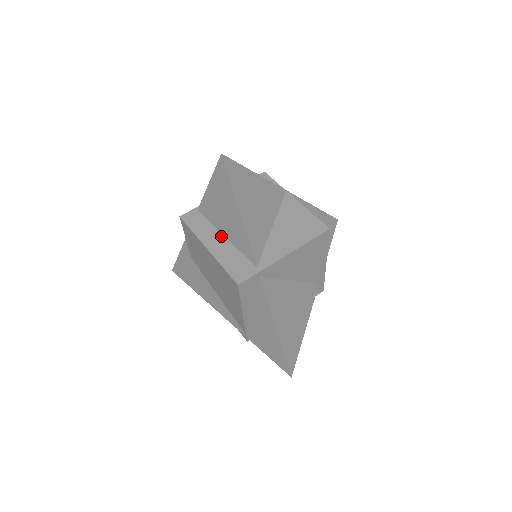
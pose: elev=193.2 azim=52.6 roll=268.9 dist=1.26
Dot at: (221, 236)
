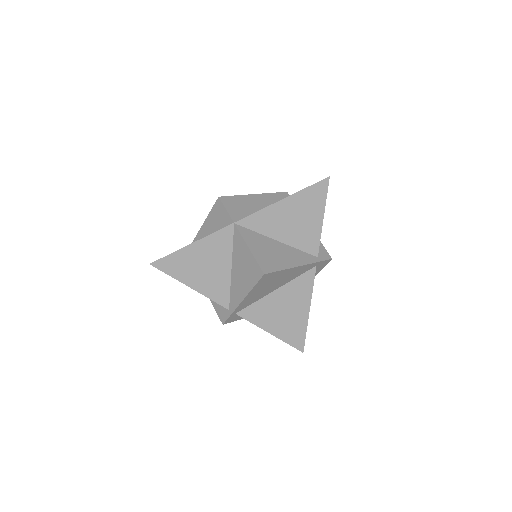
Dot at: occluded
